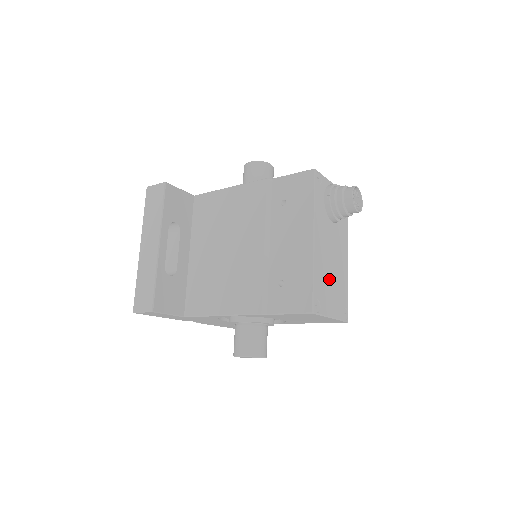
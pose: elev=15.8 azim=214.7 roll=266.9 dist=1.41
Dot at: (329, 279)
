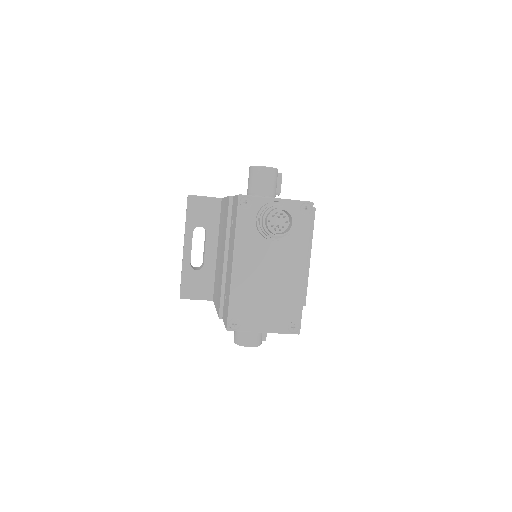
Dot at: (261, 298)
